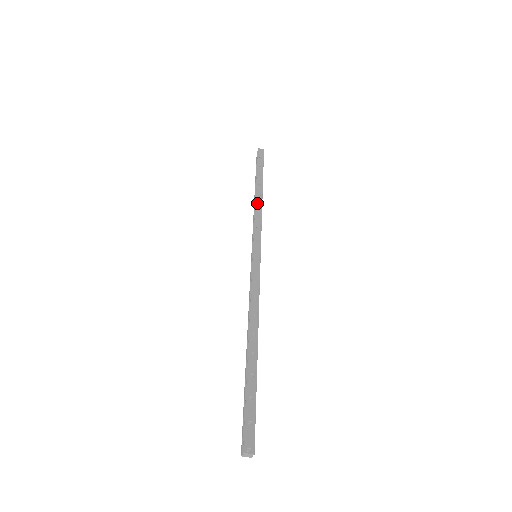
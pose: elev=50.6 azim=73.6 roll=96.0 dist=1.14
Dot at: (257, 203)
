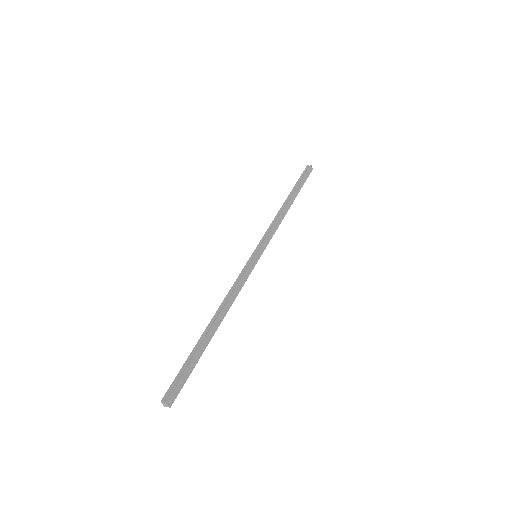
Dot at: (283, 213)
